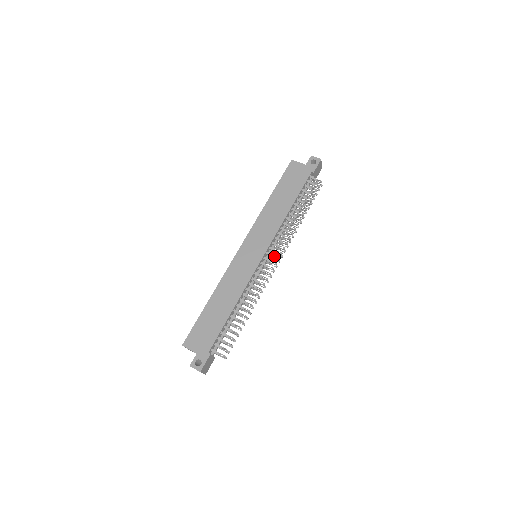
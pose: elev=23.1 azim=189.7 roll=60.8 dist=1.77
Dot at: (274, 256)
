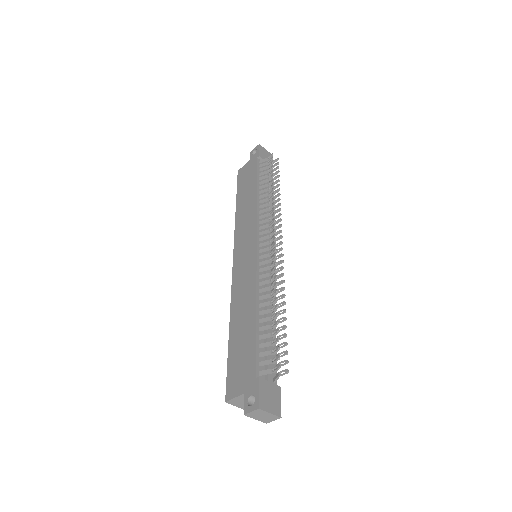
Dot at: (269, 235)
